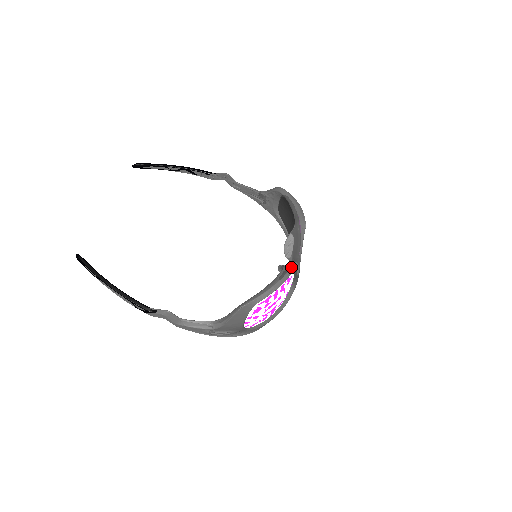
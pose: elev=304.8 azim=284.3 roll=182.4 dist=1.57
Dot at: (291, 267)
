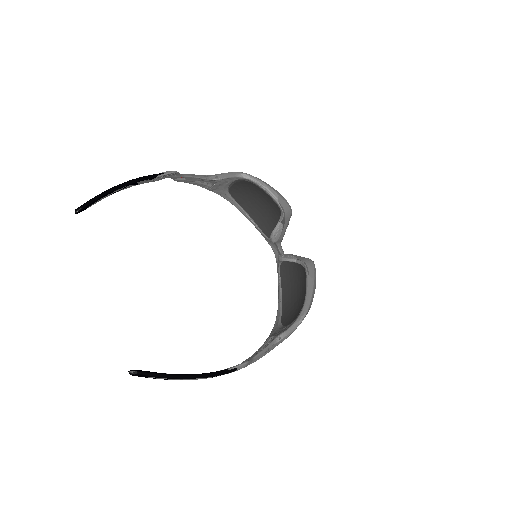
Dot at: (310, 260)
